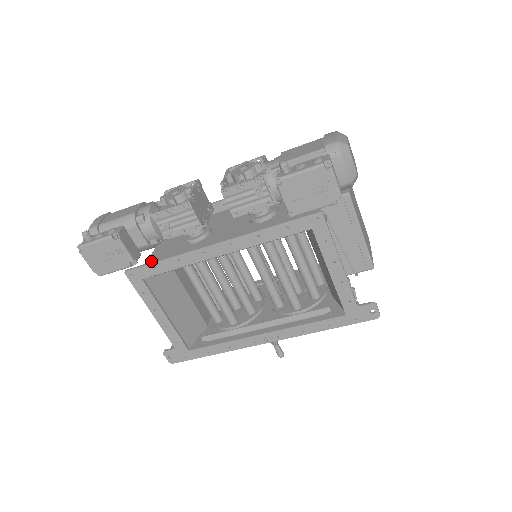
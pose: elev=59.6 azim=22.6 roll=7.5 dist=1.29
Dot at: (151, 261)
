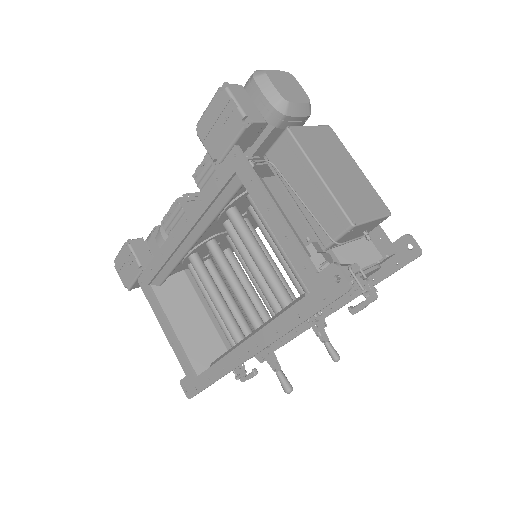
Dot at: occluded
